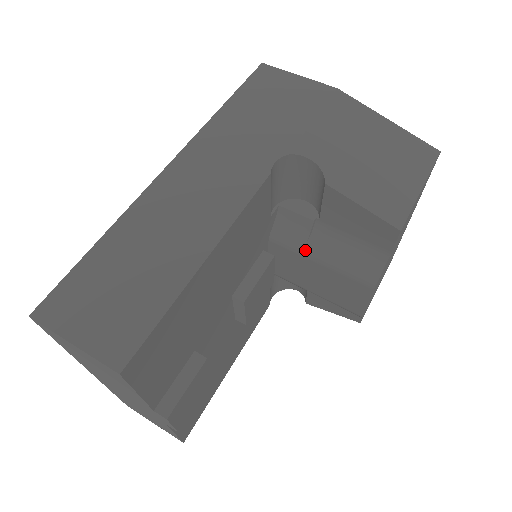
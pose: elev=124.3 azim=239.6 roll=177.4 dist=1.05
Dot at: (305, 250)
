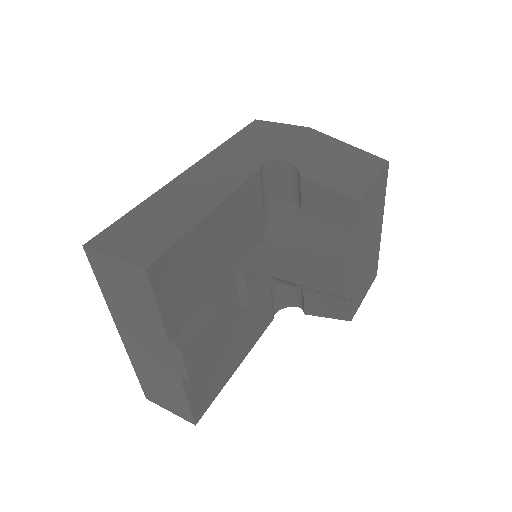
Dot at: (292, 238)
